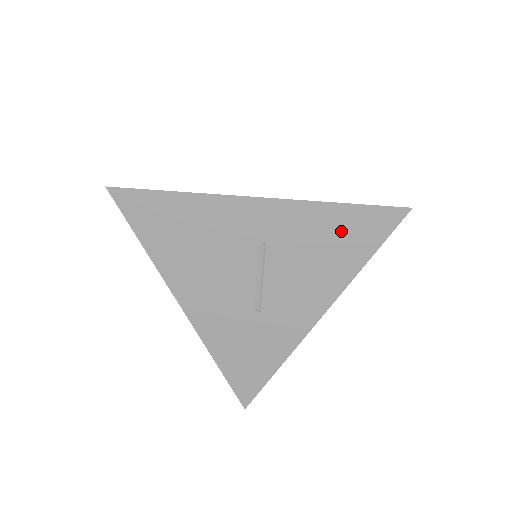
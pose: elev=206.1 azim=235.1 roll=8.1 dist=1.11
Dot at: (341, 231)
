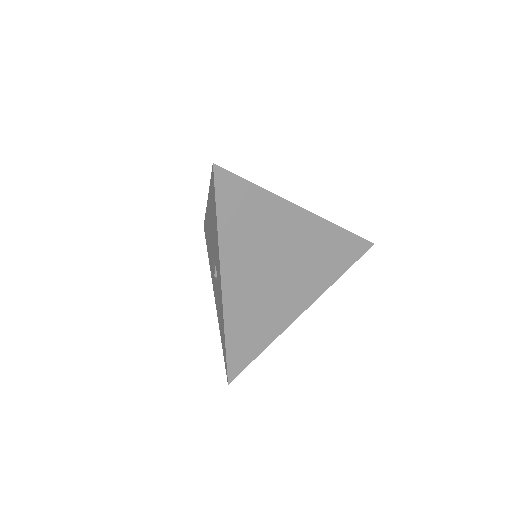
Dot at: occluded
